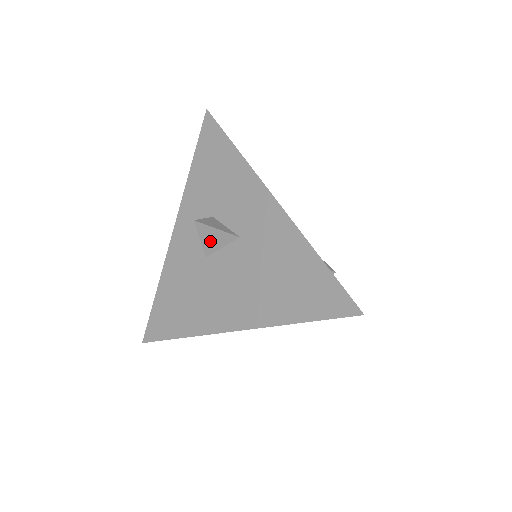
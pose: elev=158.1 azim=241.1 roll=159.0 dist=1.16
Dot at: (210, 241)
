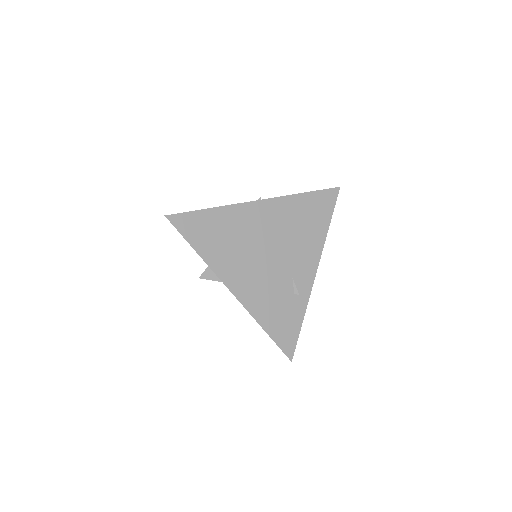
Dot at: occluded
